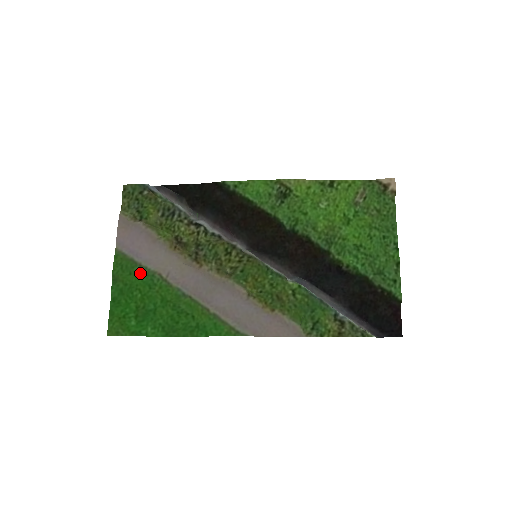
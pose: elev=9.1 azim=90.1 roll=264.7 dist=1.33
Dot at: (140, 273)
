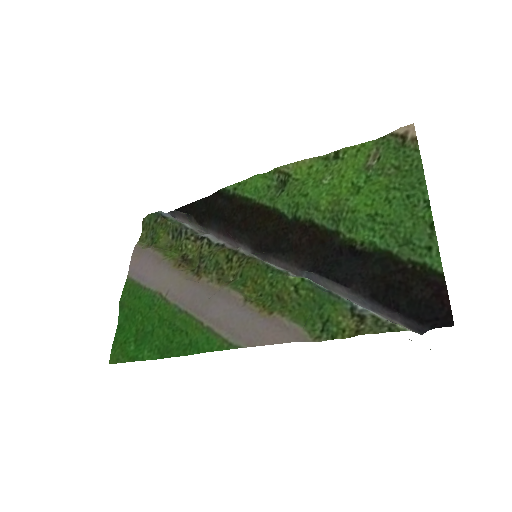
Dot at: (143, 296)
